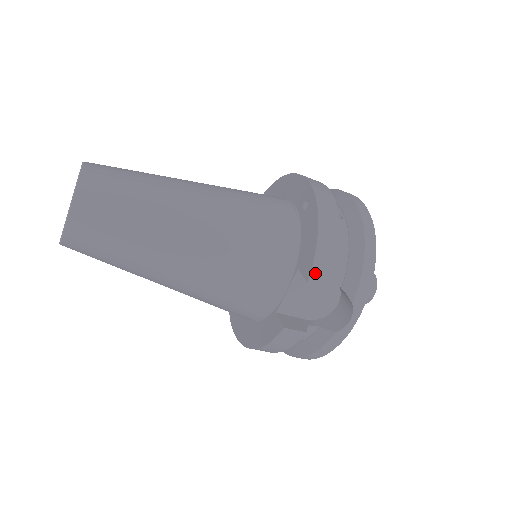
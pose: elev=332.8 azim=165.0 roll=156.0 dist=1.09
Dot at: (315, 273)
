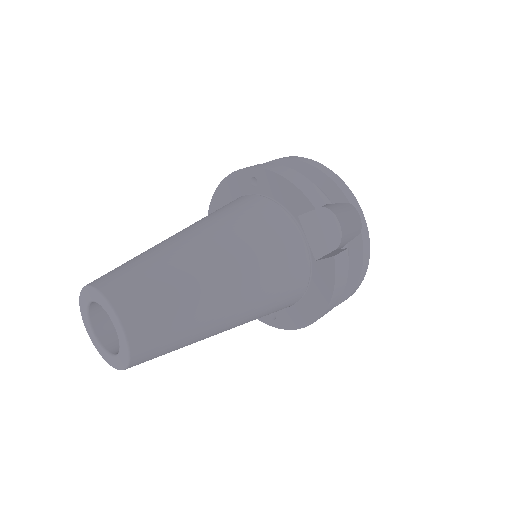
Dot at: (313, 200)
